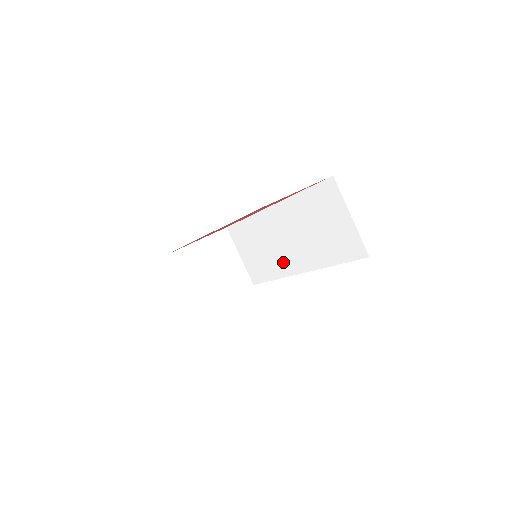
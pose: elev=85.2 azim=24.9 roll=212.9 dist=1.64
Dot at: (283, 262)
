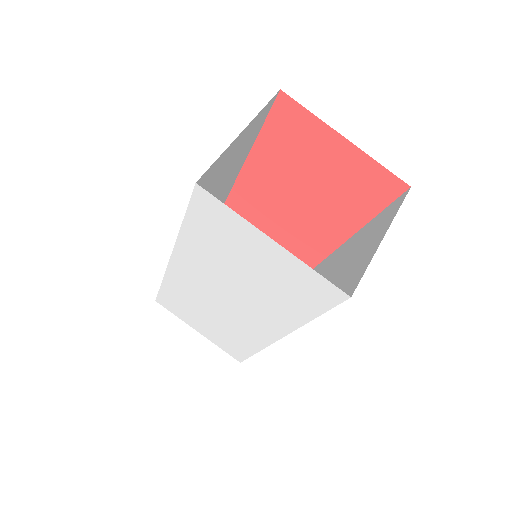
Dot at: occluded
